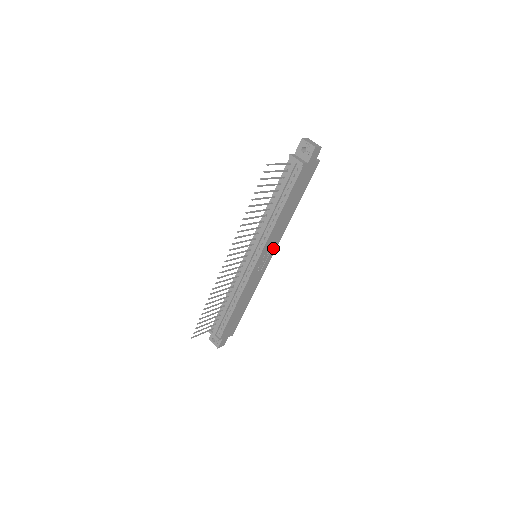
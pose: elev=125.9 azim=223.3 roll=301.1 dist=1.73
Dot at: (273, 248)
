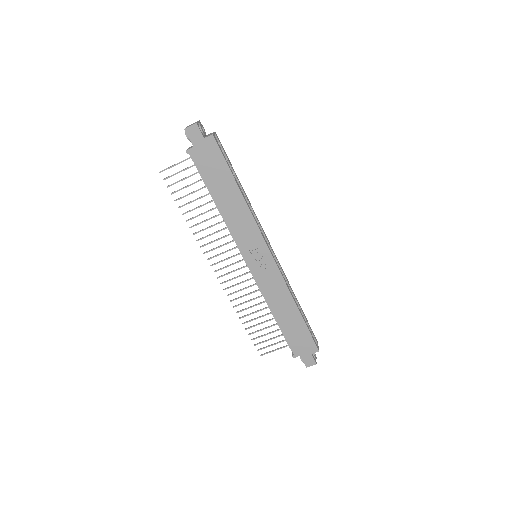
Dot at: (259, 242)
